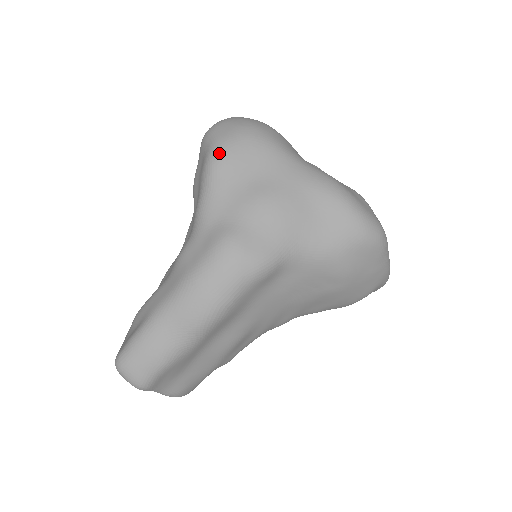
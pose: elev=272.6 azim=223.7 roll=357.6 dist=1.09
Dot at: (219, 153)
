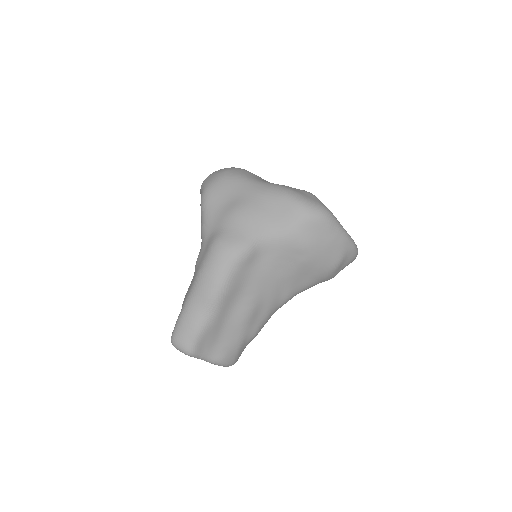
Dot at: (206, 192)
